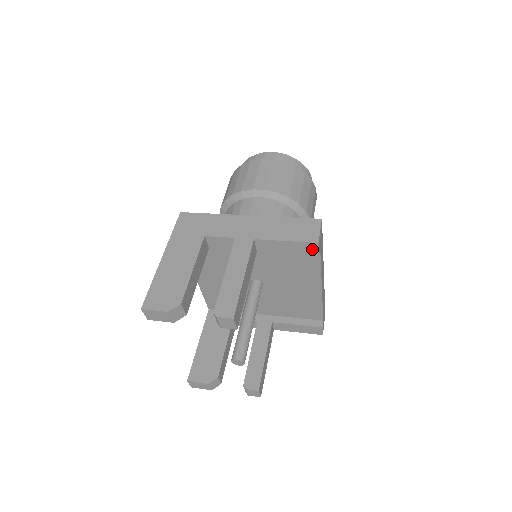
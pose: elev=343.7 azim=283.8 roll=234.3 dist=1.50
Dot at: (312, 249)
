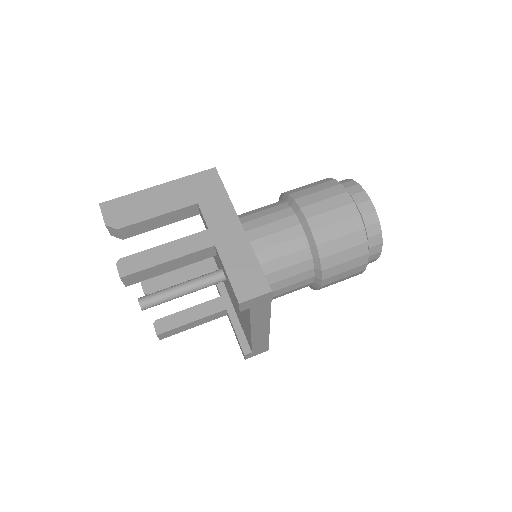
Dot at: (237, 302)
